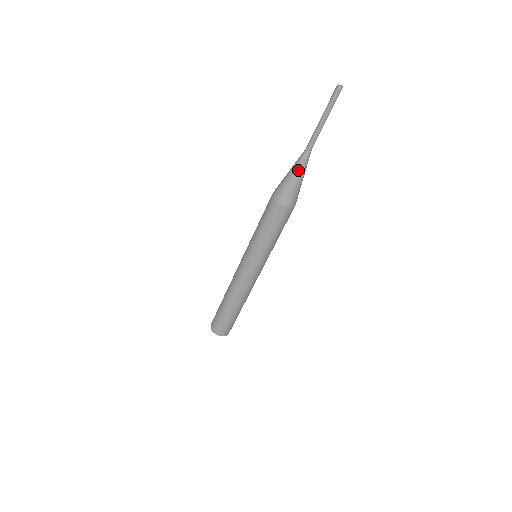
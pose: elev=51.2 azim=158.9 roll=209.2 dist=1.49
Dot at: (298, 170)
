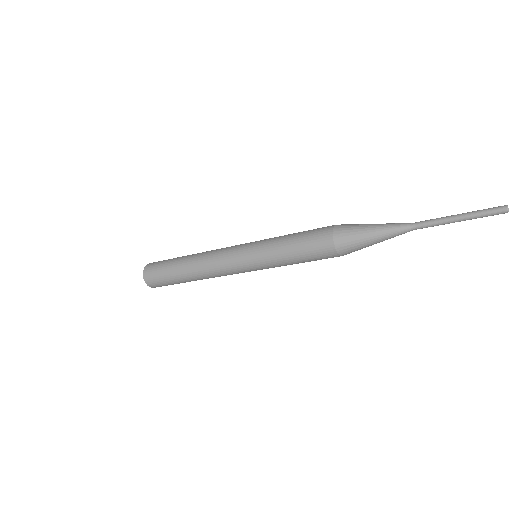
Dot at: (384, 234)
